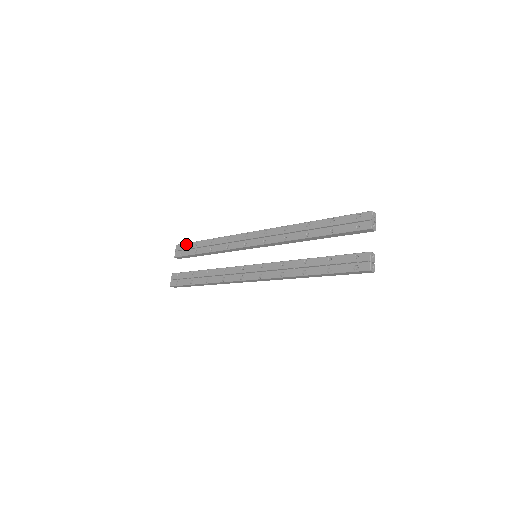
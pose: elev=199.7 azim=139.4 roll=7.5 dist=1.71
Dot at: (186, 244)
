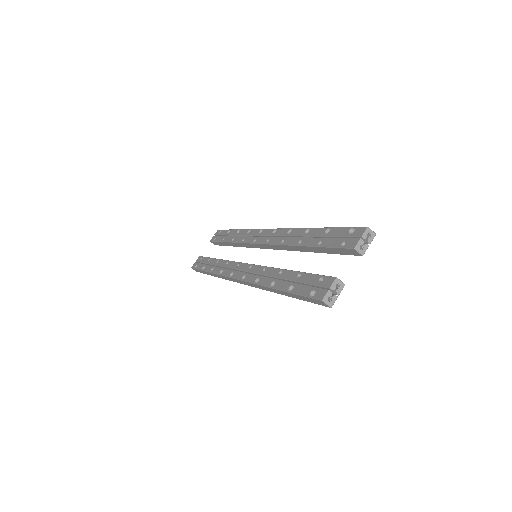
Dot at: (223, 230)
